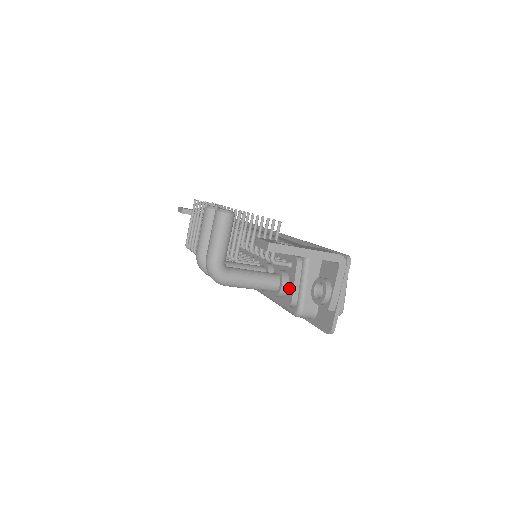
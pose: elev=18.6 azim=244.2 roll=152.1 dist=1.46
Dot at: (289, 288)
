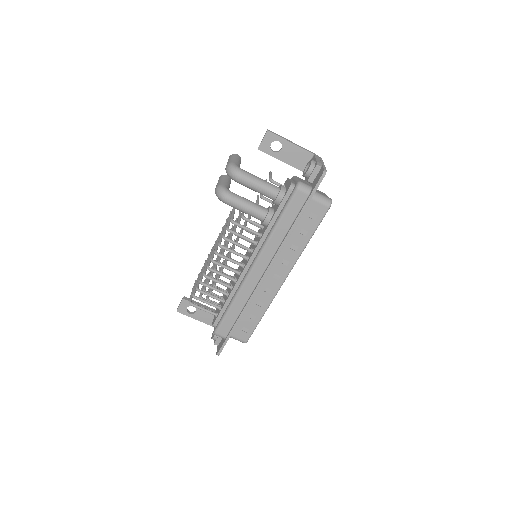
Dot at: (287, 186)
